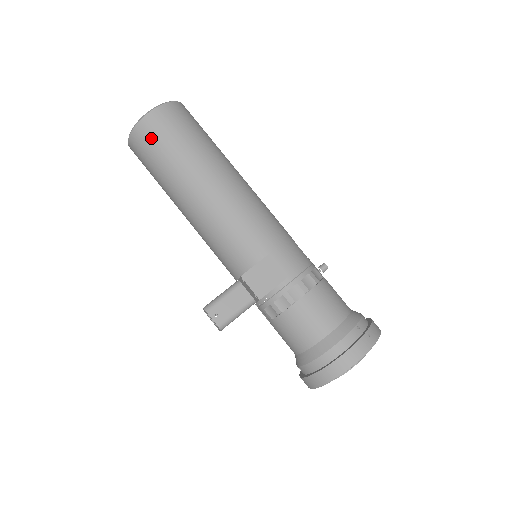
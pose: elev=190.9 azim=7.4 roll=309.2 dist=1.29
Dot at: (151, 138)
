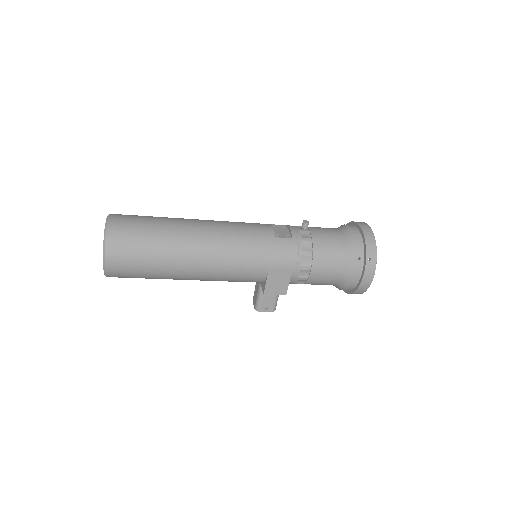
Dot at: (125, 275)
